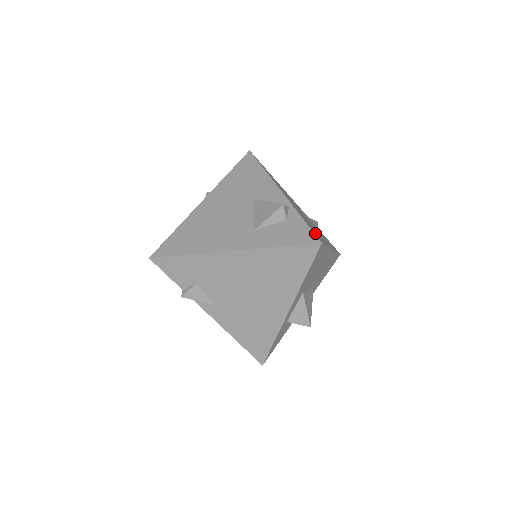
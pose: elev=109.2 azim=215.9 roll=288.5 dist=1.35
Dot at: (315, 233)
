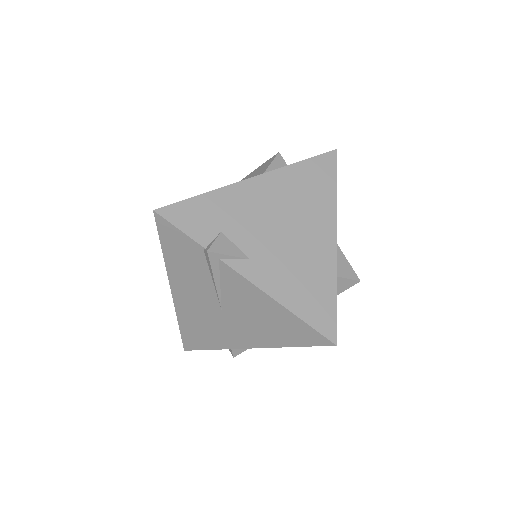
Dot at: occluded
